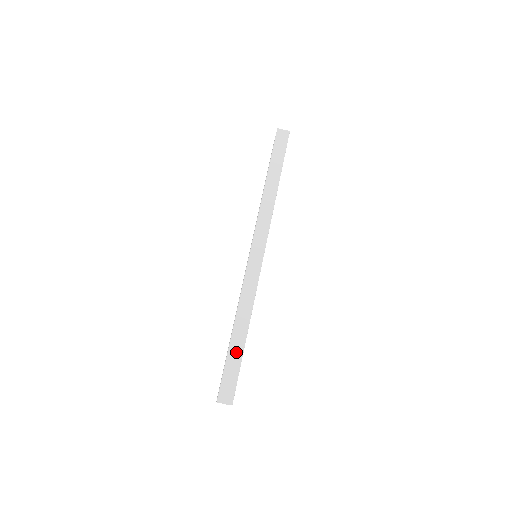
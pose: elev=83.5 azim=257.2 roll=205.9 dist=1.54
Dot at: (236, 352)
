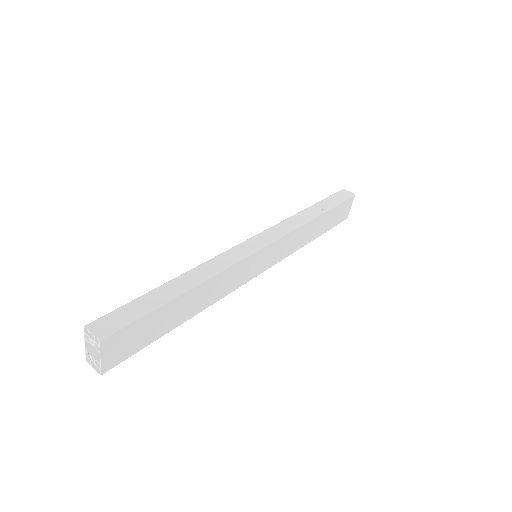
Dot at: (158, 297)
